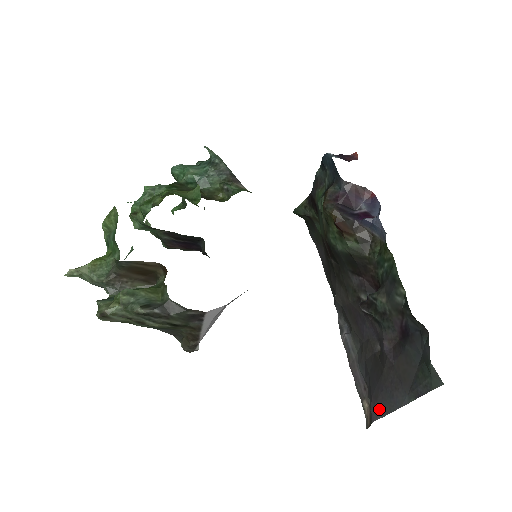
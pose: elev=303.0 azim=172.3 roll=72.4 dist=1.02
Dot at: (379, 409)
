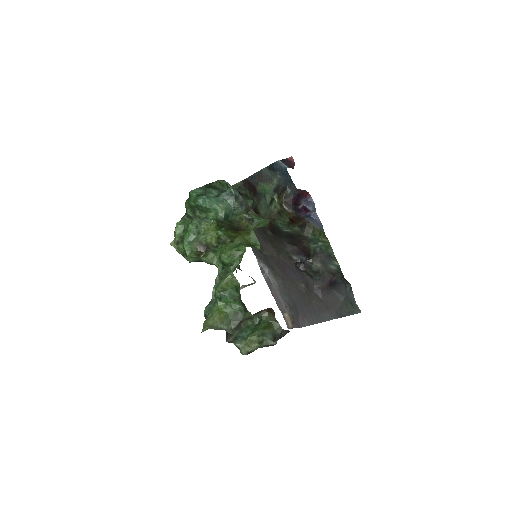
Dot at: (307, 321)
